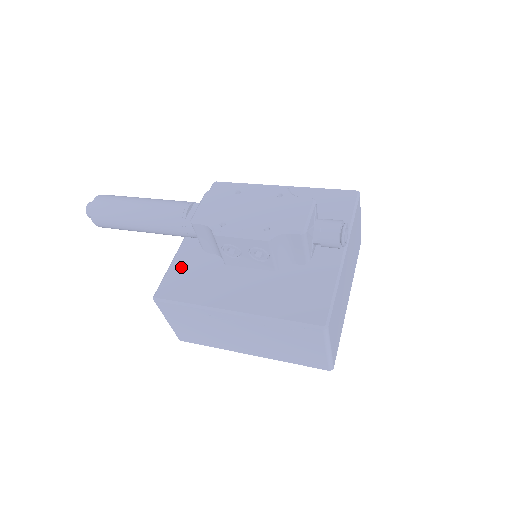
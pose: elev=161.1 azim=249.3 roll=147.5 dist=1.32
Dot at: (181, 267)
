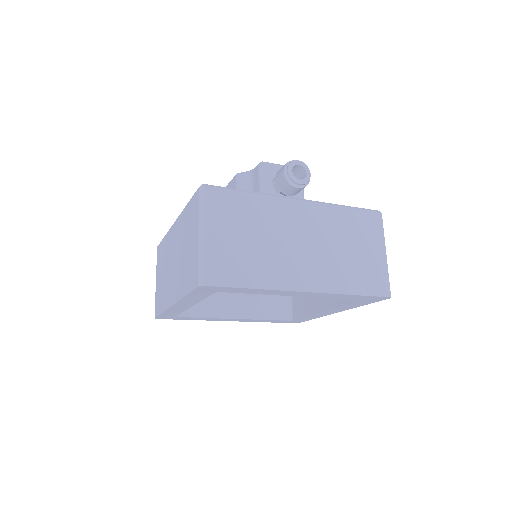
Dot at: occluded
